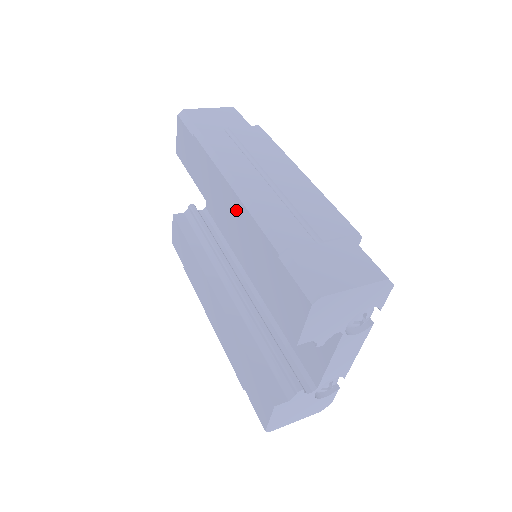
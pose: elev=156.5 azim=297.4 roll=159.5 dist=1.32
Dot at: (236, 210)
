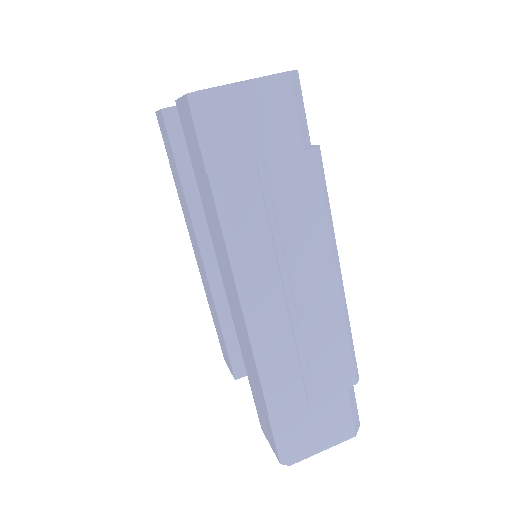
Dot at: (241, 323)
